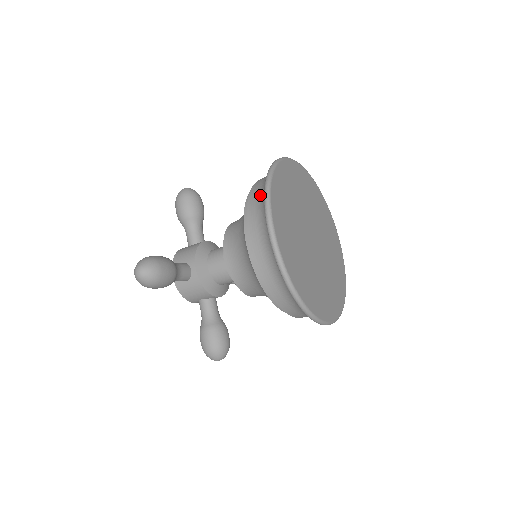
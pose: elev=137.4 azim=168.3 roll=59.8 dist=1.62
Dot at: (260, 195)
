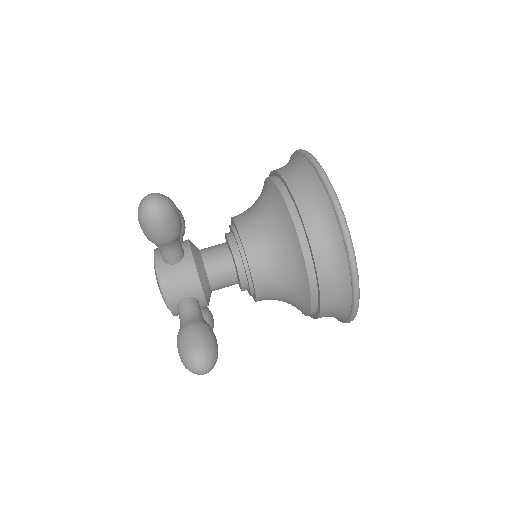
Dot at: (290, 163)
